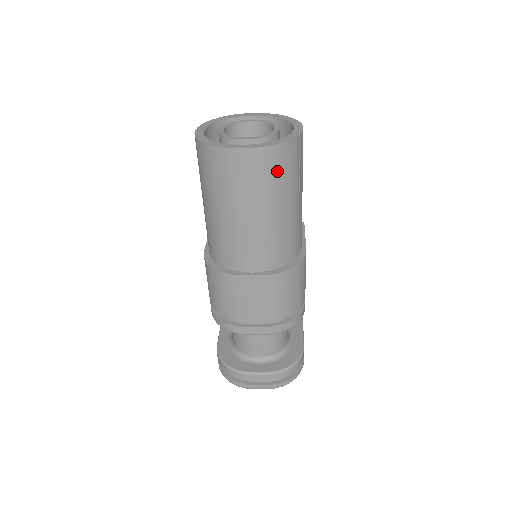
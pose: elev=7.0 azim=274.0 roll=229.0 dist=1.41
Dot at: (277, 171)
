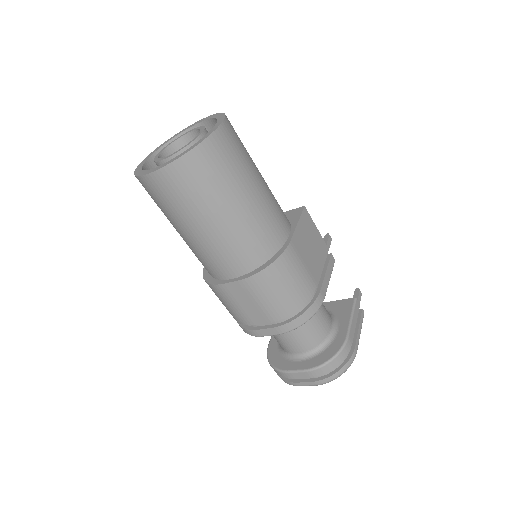
Dot at: (196, 181)
